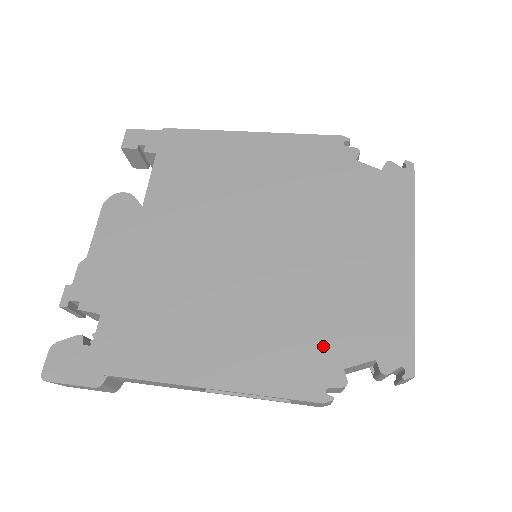
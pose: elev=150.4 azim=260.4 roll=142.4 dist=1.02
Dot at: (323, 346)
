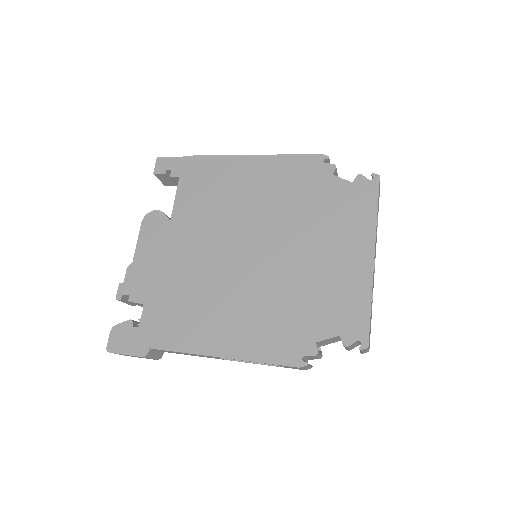
Dot at: (301, 326)
